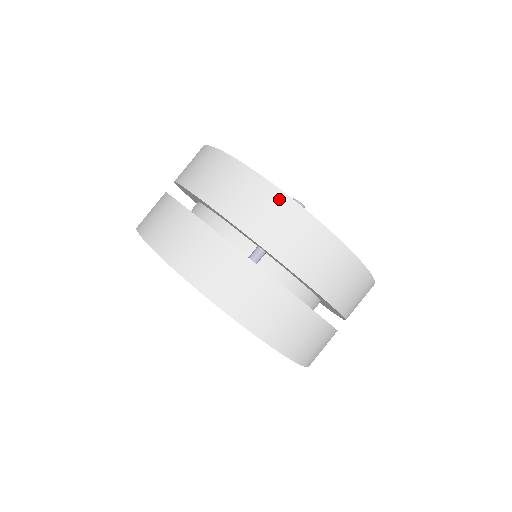
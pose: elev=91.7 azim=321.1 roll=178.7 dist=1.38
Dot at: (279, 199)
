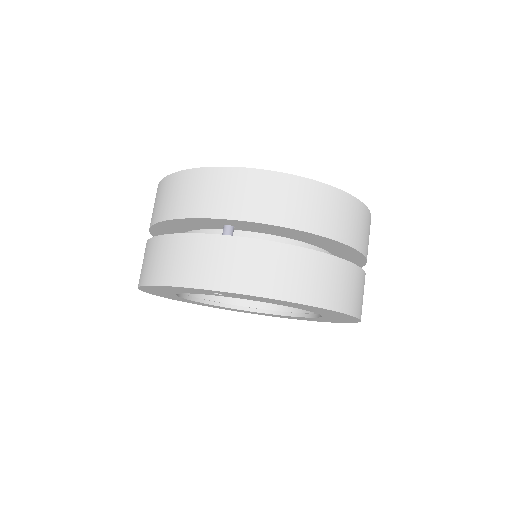
Dot at: (212, 174)
